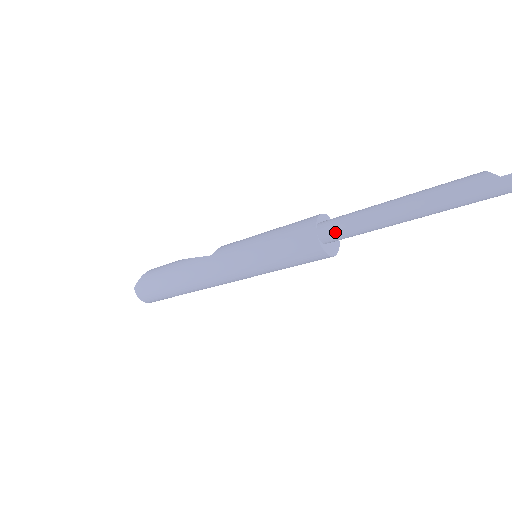
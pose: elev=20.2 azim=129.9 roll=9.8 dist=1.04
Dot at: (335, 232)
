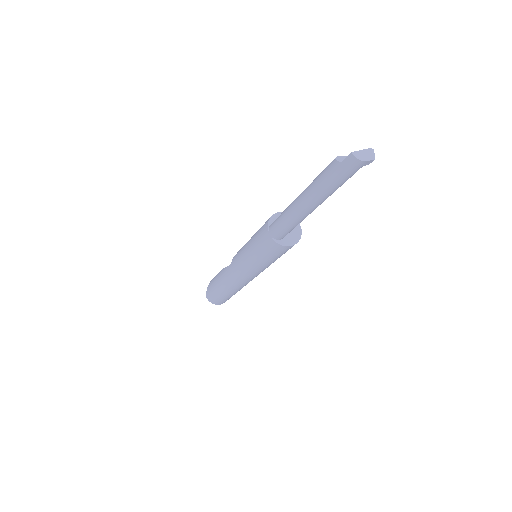
Dot at: (278, 231)
